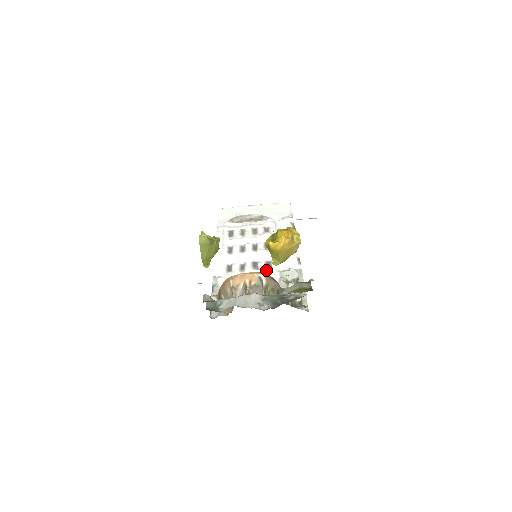
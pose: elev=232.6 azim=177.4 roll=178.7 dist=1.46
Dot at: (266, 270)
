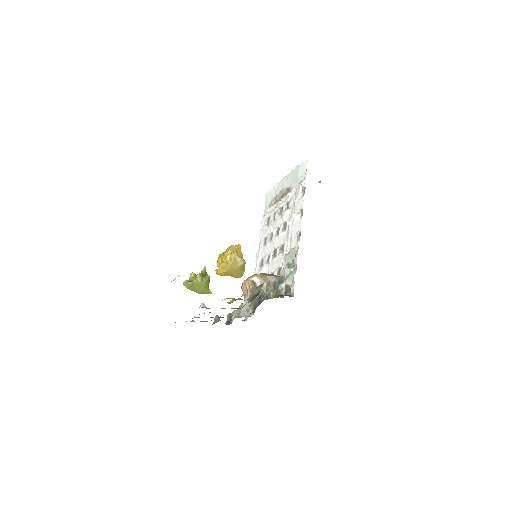
Dot at: (280, 256)
